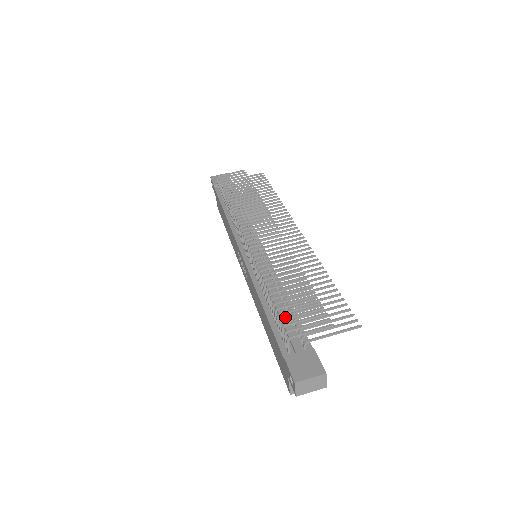
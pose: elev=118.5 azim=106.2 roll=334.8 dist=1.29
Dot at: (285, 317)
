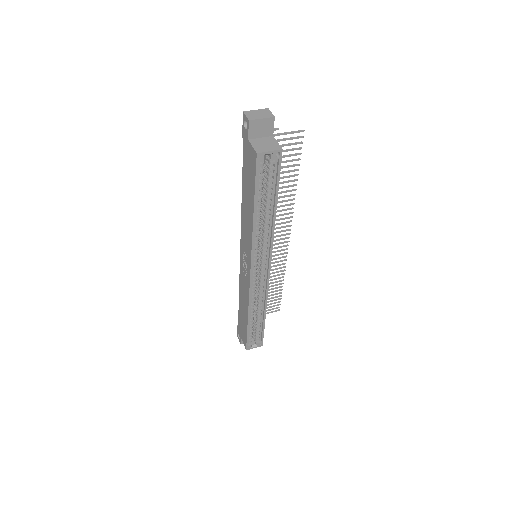
Dot at: occluded
